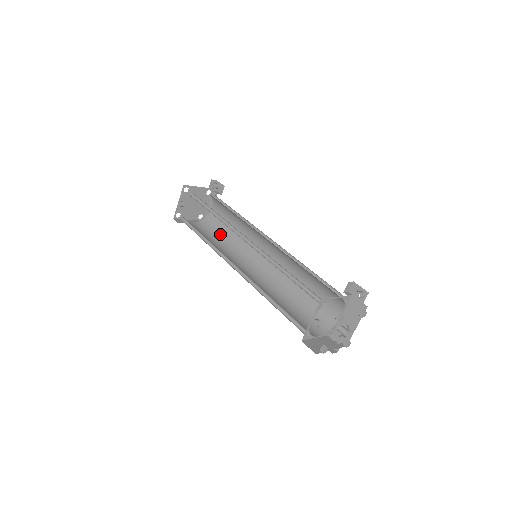
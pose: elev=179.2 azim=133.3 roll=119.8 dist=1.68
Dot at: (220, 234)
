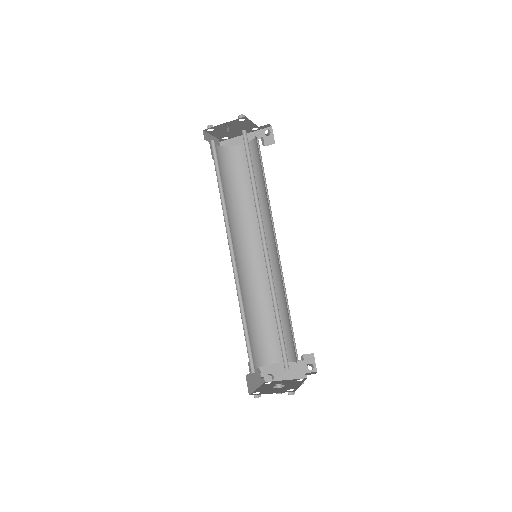
Dot at: (233, 183)
